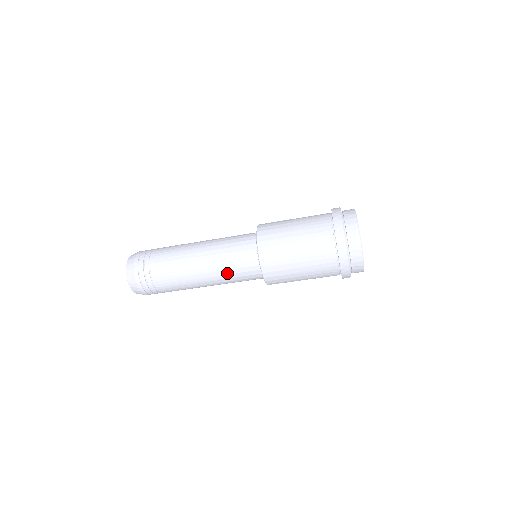
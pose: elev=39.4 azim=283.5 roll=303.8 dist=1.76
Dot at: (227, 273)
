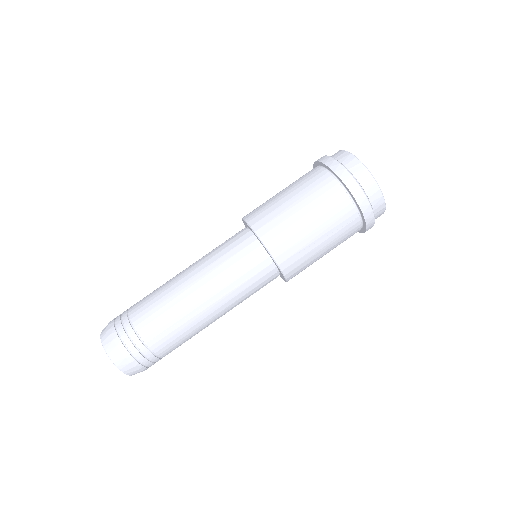
Dot at: (215, 259)
